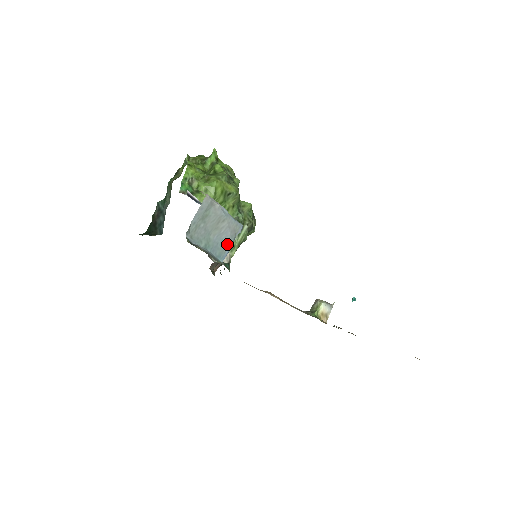
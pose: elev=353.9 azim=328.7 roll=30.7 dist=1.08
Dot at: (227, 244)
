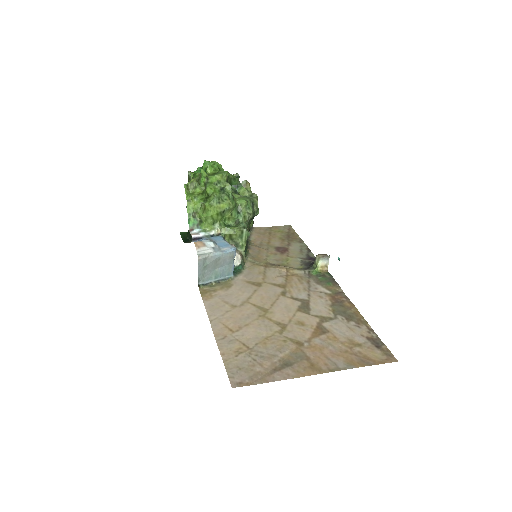
Dot at: (230, 265)
